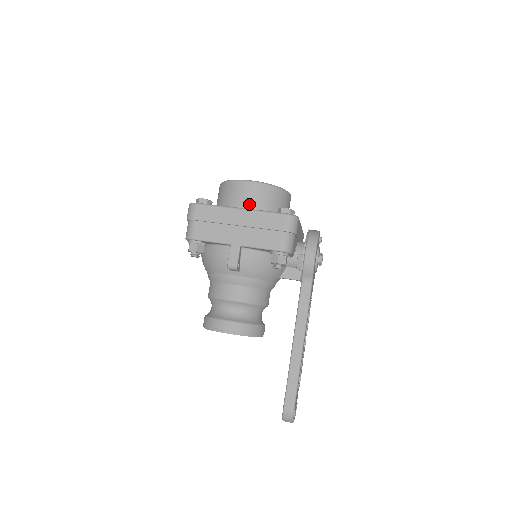
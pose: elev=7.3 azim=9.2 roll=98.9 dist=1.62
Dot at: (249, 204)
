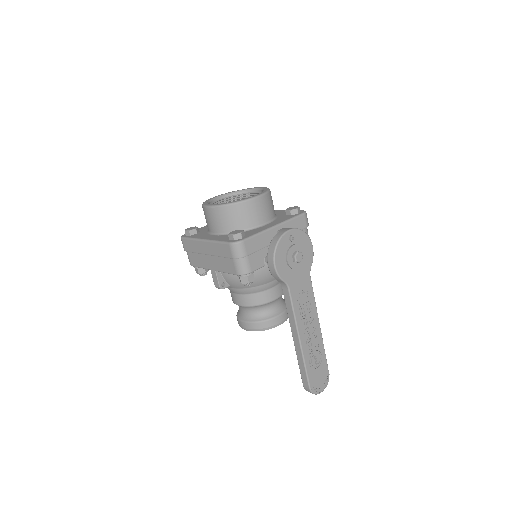
Dot at: (215, 228)
